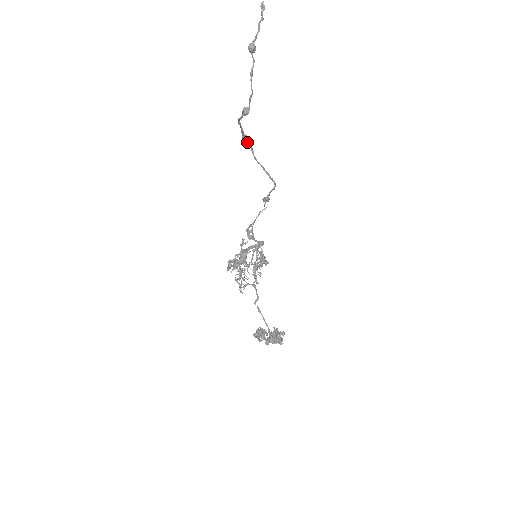
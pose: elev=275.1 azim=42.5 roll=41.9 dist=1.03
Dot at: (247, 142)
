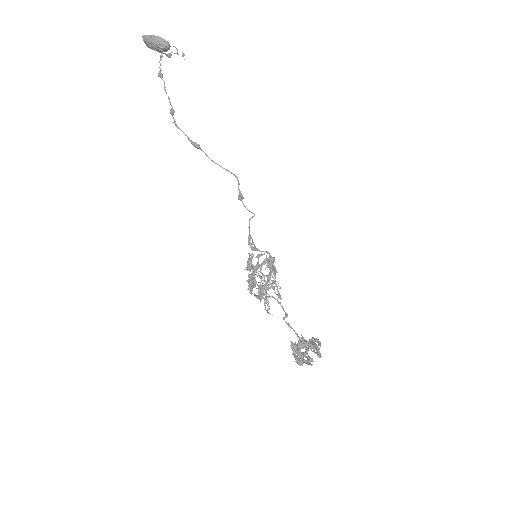
Dot at: (197, 147)
